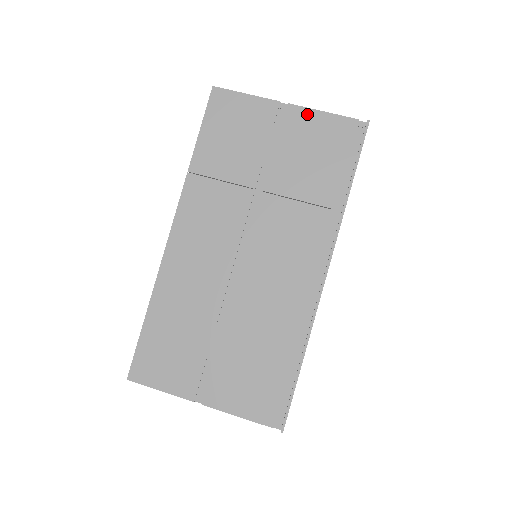
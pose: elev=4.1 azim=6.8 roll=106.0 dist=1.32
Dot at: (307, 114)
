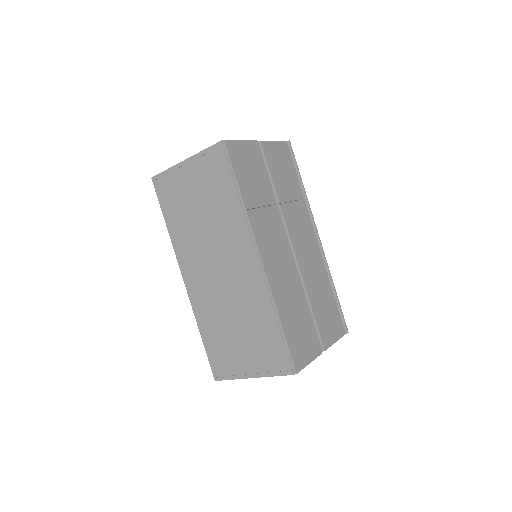
Dot at: (270, 145)
